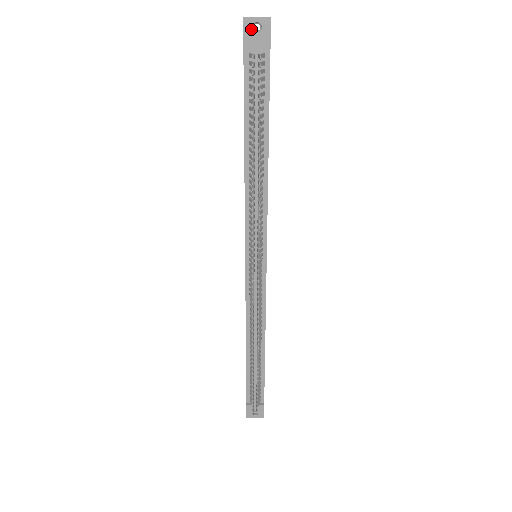
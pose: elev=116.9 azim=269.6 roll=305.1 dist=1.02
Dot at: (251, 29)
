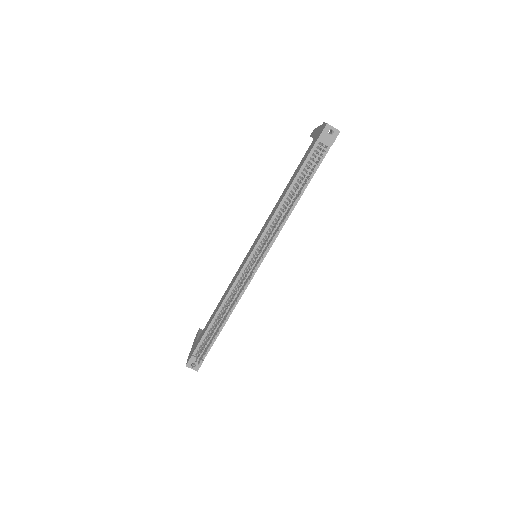
Dot at: (328, 131)
